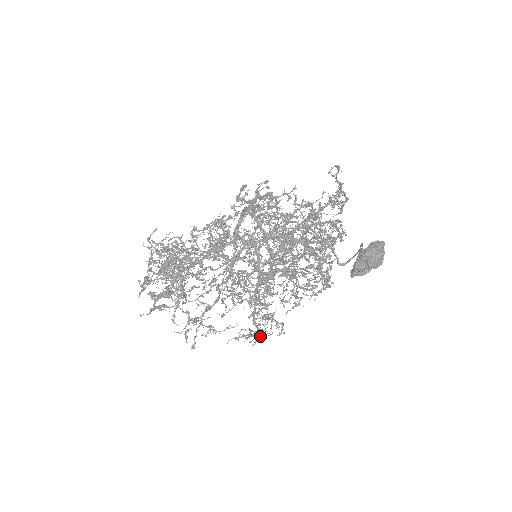
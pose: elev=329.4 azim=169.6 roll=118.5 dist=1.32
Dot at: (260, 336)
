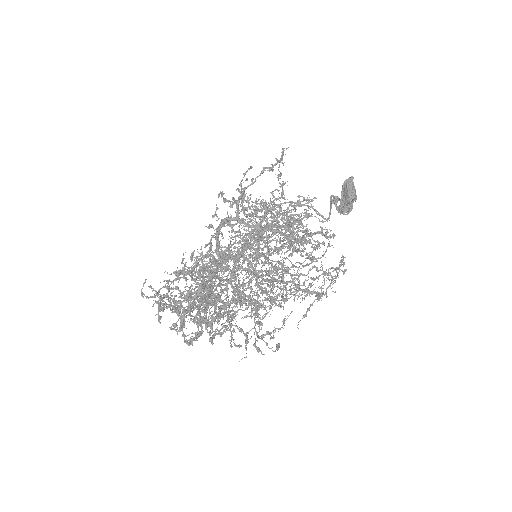
Dot at: (338, 275)
